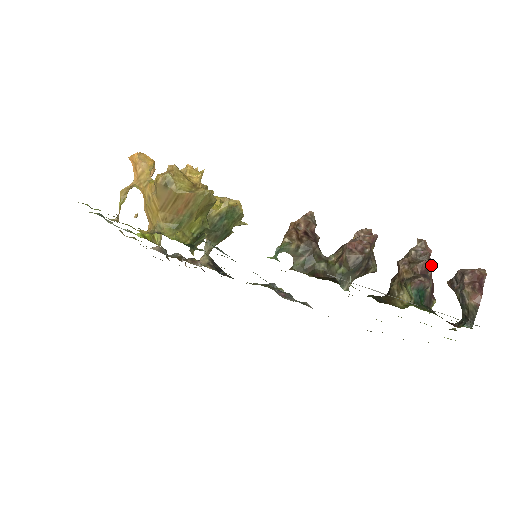
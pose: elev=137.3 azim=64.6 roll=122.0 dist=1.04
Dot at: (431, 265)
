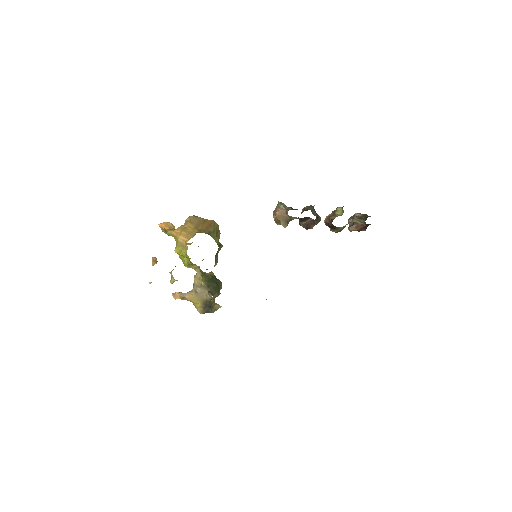
Dot at: occluded
